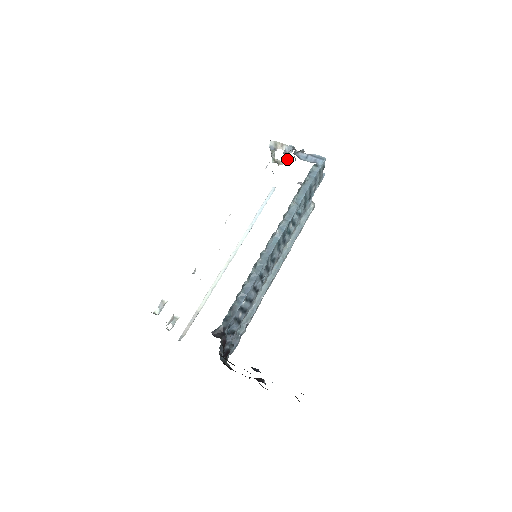
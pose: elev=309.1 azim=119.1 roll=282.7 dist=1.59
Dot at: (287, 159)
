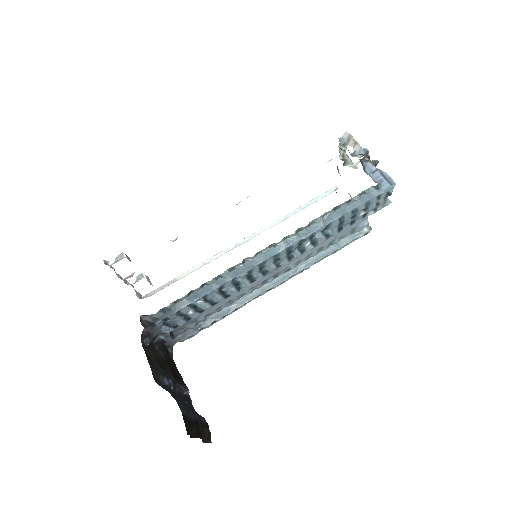
Dot at: (356, 163)
